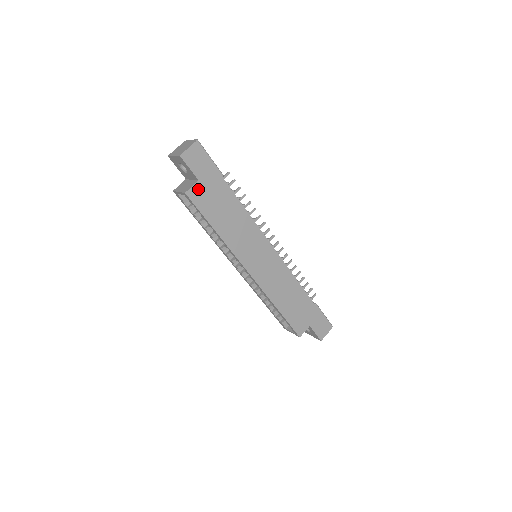
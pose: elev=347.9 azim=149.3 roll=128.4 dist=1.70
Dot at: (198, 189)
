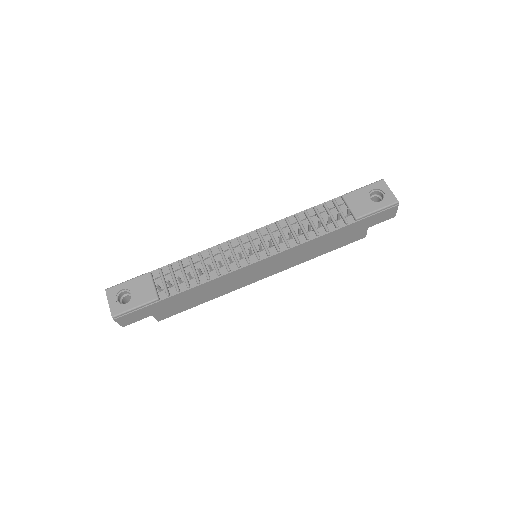
Dot at: (160, 315)
